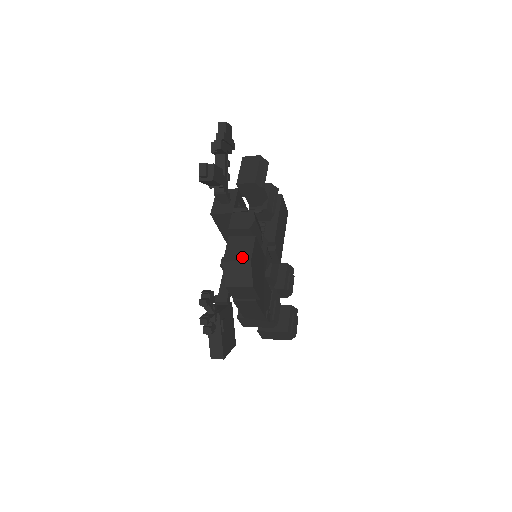
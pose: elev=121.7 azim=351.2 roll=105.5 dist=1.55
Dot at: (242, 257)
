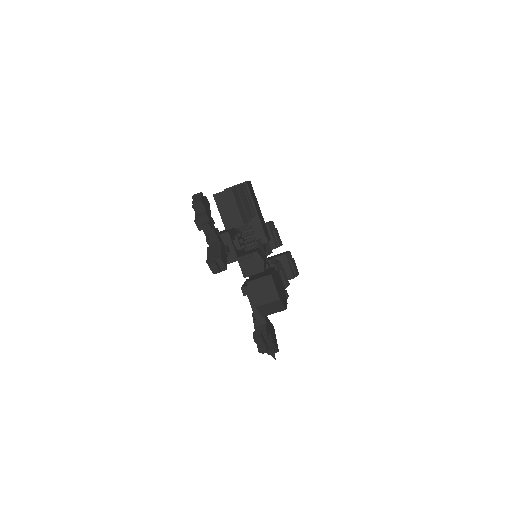
Dot at: (270, 298)
